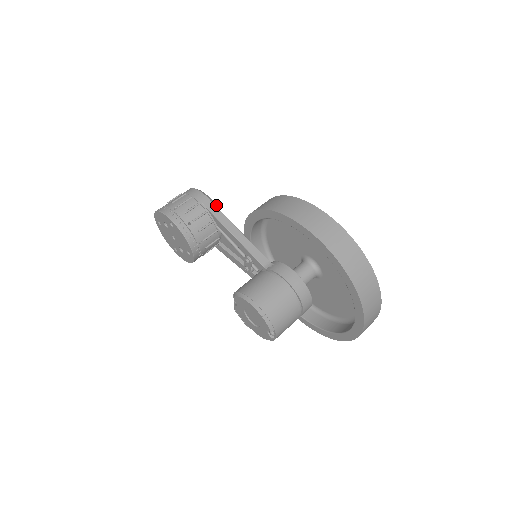
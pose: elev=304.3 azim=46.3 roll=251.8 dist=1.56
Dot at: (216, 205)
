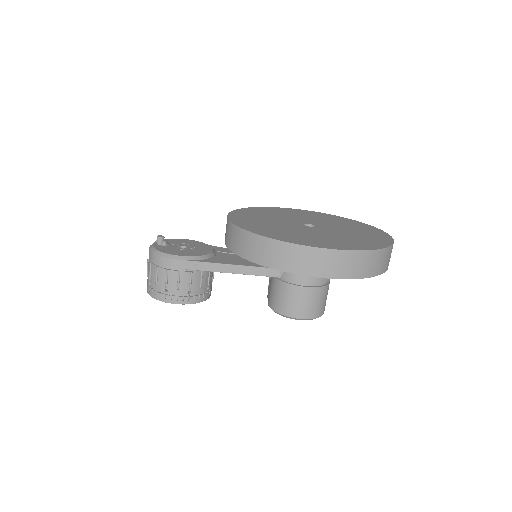
Dot at: (191, 257)
